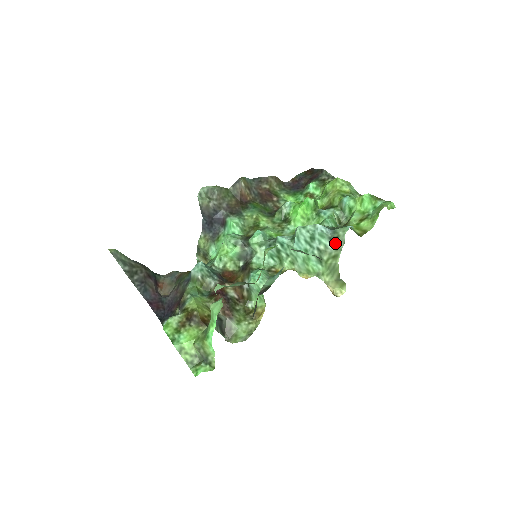
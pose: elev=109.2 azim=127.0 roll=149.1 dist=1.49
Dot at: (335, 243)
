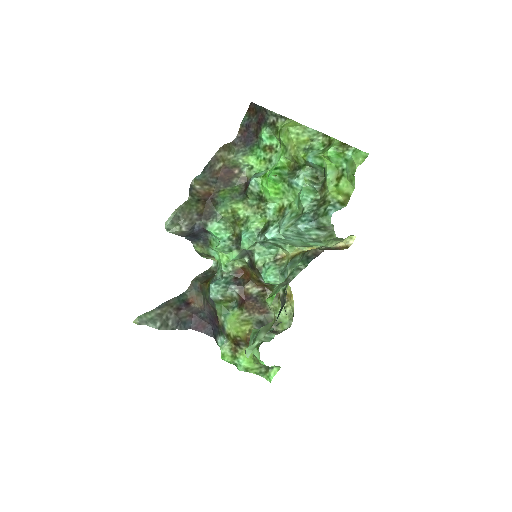
Dot at: (324, 229)
